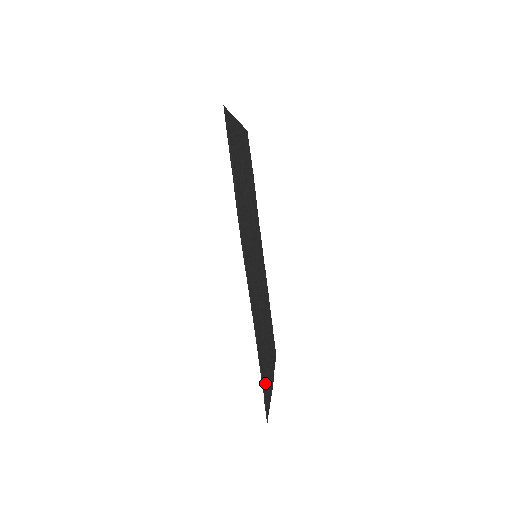
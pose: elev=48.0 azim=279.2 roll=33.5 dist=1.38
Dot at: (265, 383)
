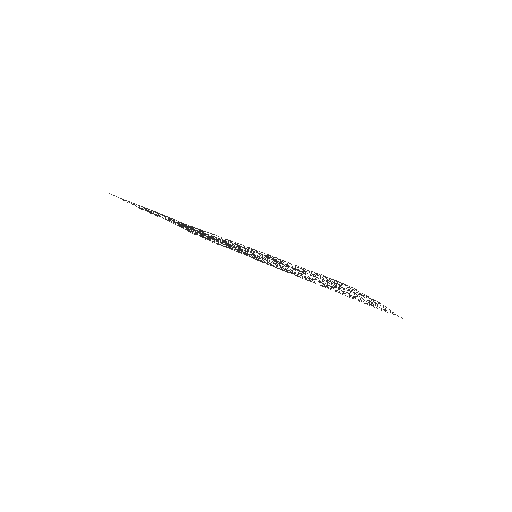
Dot at: occluded
